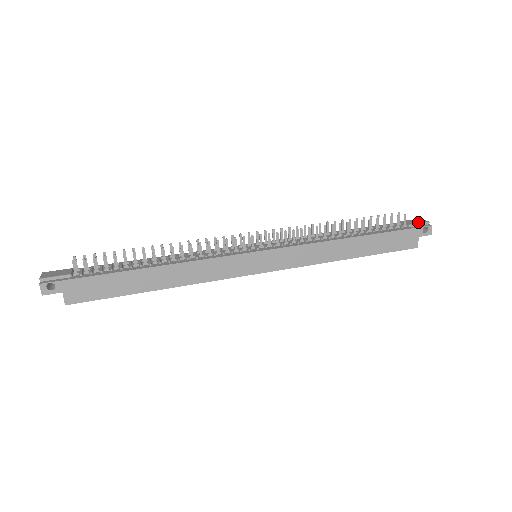
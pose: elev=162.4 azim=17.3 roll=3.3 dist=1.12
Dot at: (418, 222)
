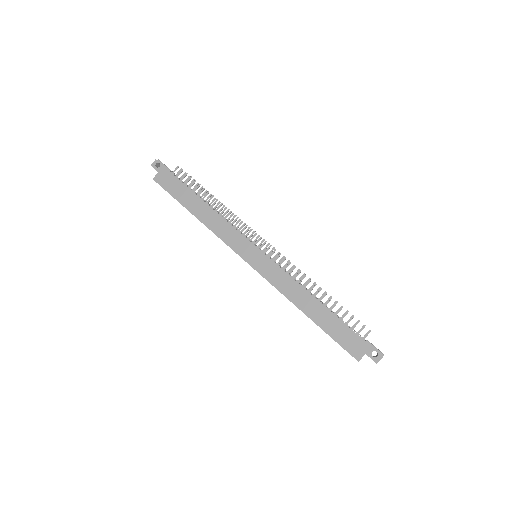
Dot at: occluded
